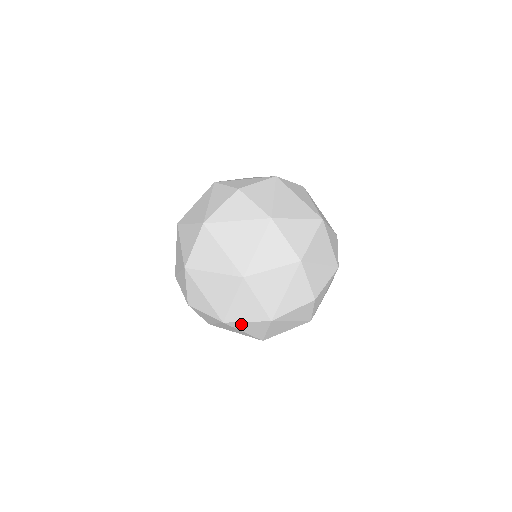
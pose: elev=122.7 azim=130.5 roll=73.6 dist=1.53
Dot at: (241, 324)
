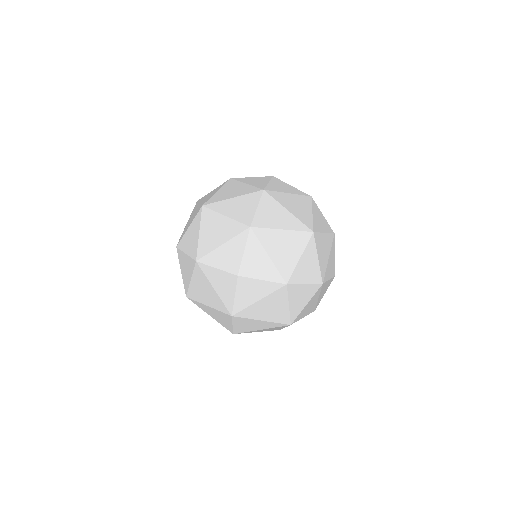
Dot at: (298, 289)
